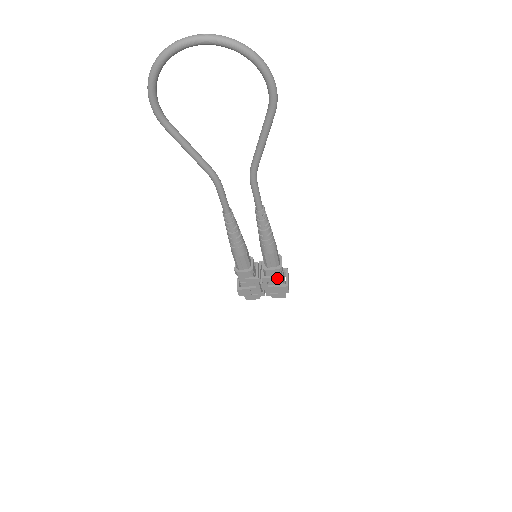
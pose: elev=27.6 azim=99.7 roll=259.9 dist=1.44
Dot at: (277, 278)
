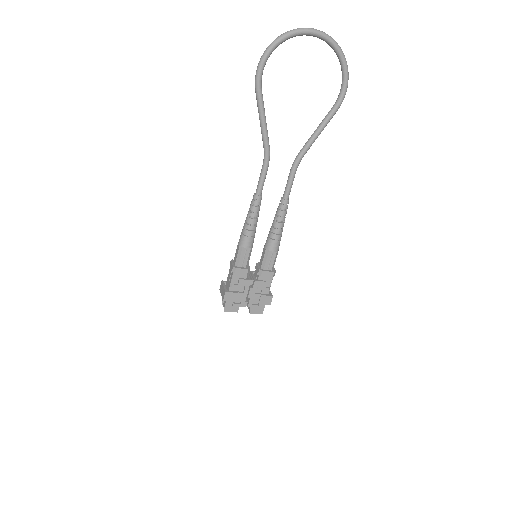
Dot at: (266, 285)
